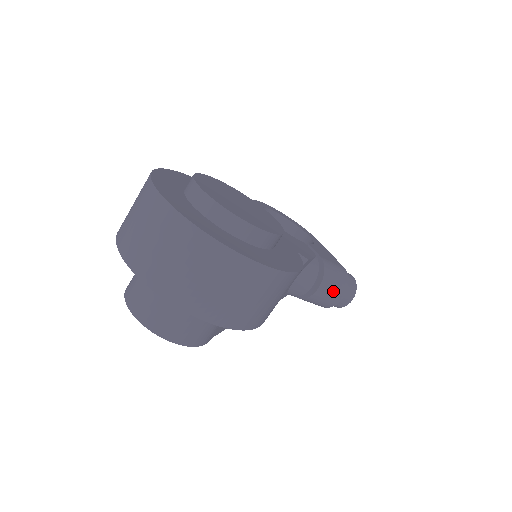
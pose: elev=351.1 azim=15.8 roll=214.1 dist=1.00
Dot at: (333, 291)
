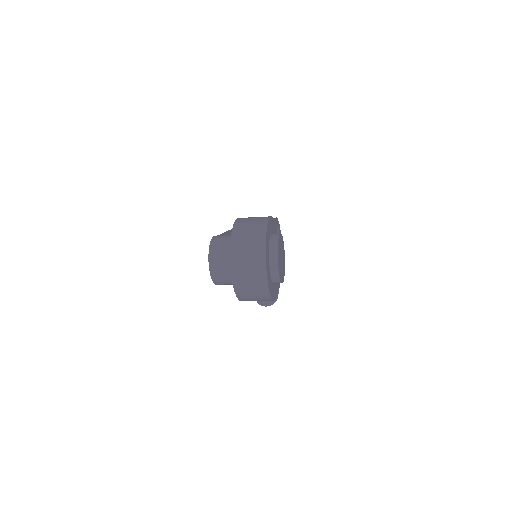
Dot at: occluded
